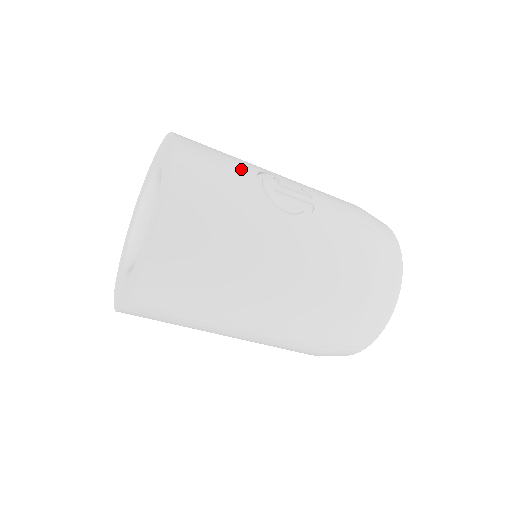
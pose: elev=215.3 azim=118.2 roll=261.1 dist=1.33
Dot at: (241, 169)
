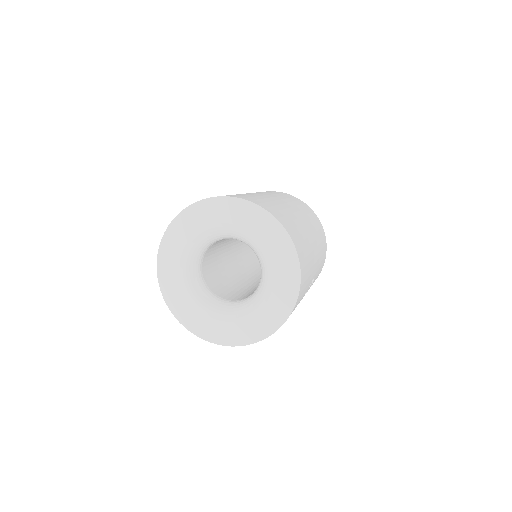
Dot at: occluded
